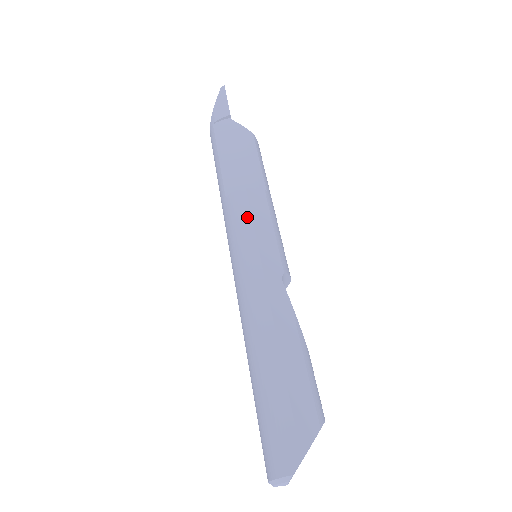
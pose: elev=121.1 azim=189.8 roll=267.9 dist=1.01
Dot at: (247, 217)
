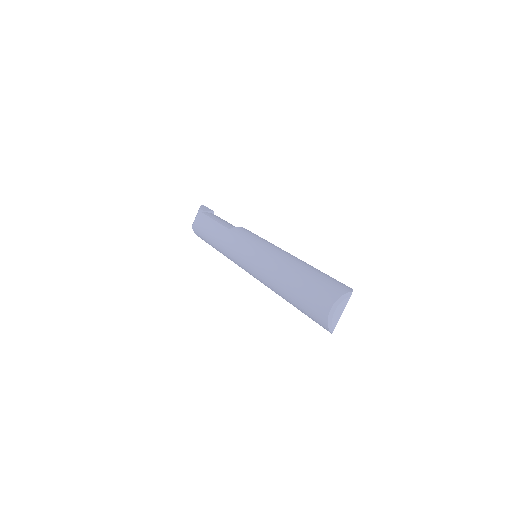
Dot at: (253, 233)
